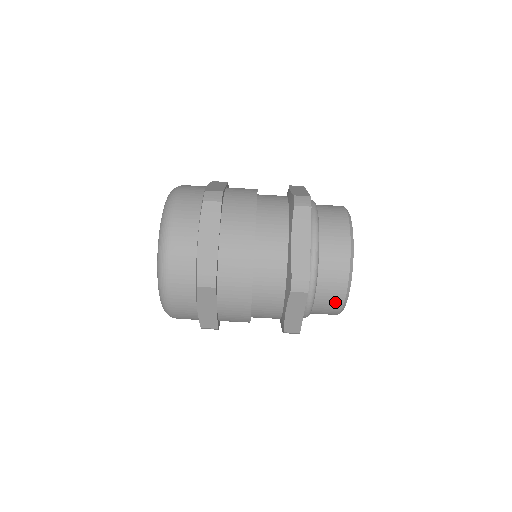
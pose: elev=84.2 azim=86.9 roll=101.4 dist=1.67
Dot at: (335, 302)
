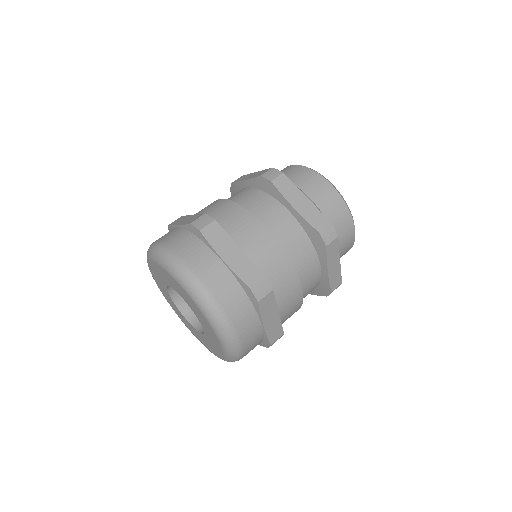
Dot at: (323, 187)
